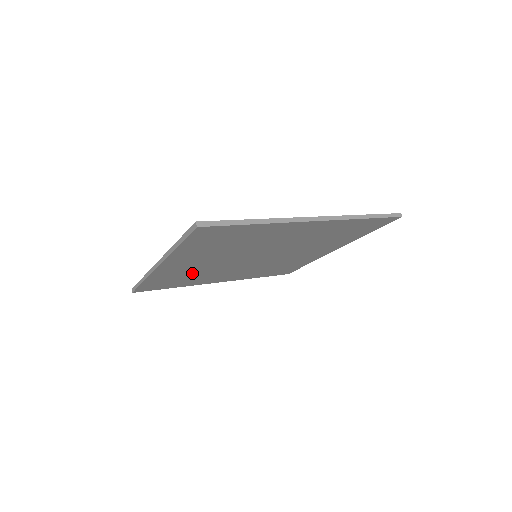
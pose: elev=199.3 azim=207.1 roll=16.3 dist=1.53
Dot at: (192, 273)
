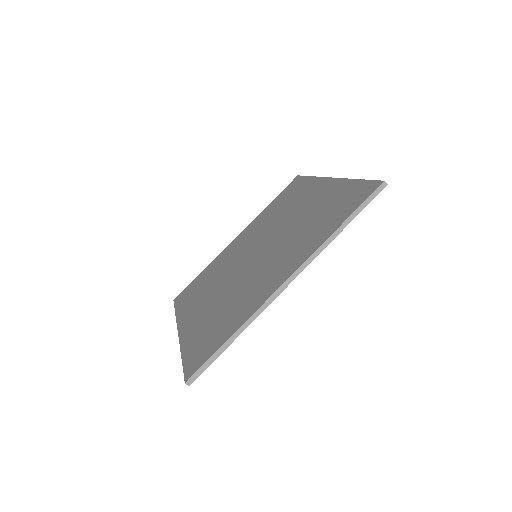
Dot at: occluded
